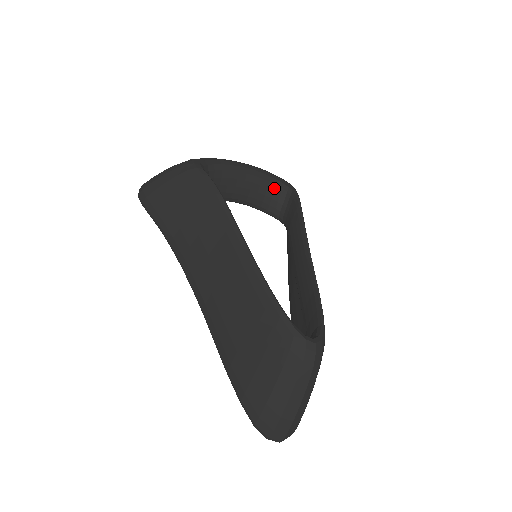
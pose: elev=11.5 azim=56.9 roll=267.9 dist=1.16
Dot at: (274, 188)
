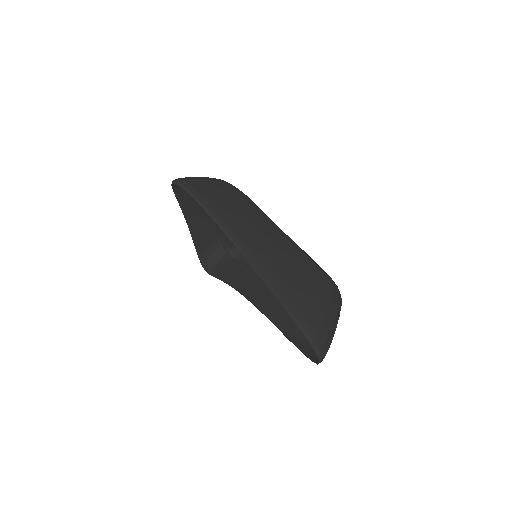
Dot at: occluded
